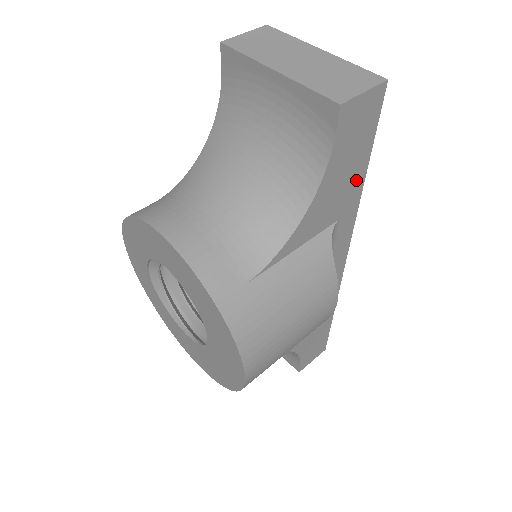
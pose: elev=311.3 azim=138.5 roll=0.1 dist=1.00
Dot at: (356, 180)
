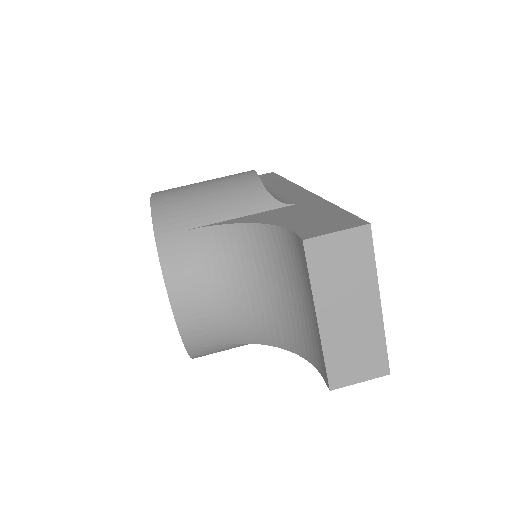
Dot at: occluded
